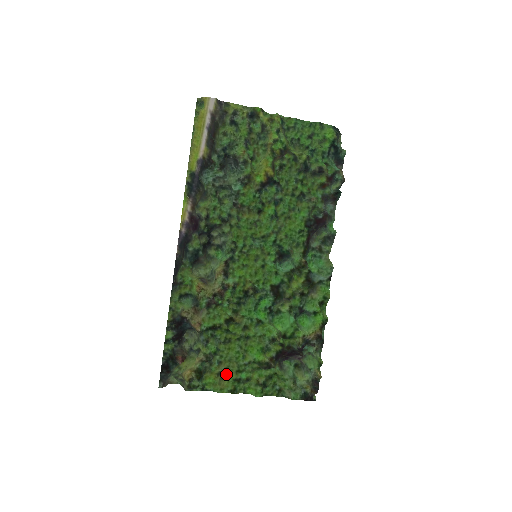
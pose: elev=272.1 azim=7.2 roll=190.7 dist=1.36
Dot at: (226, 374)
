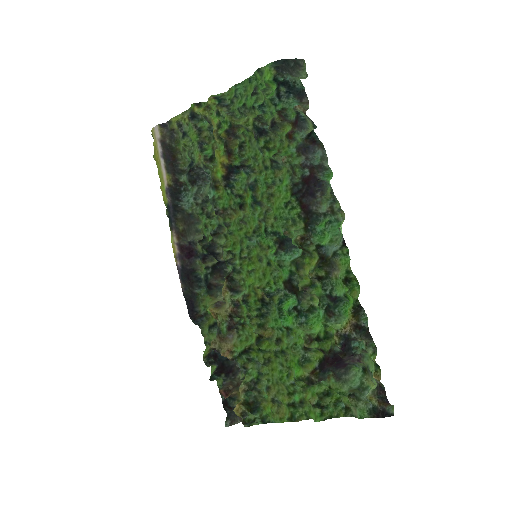
Dot at: (279, 400)
